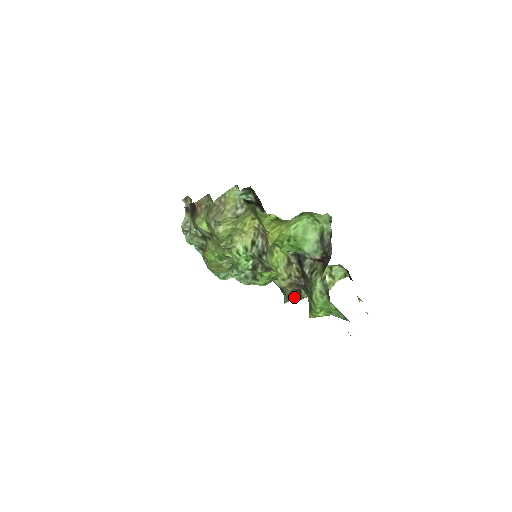
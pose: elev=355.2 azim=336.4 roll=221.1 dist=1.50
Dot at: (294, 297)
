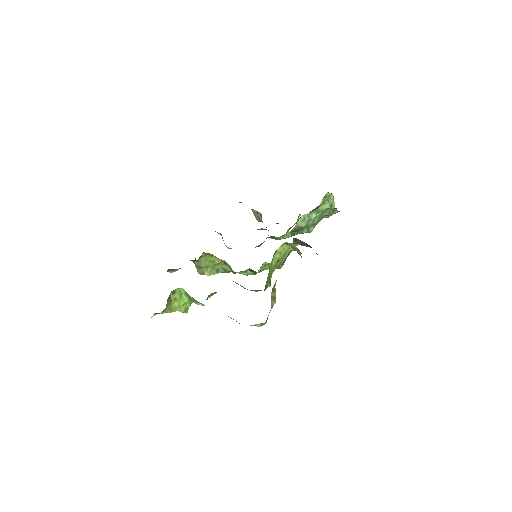
Dot at: occluded
